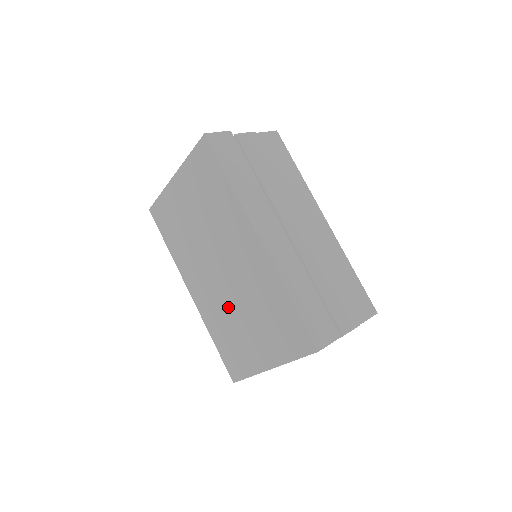
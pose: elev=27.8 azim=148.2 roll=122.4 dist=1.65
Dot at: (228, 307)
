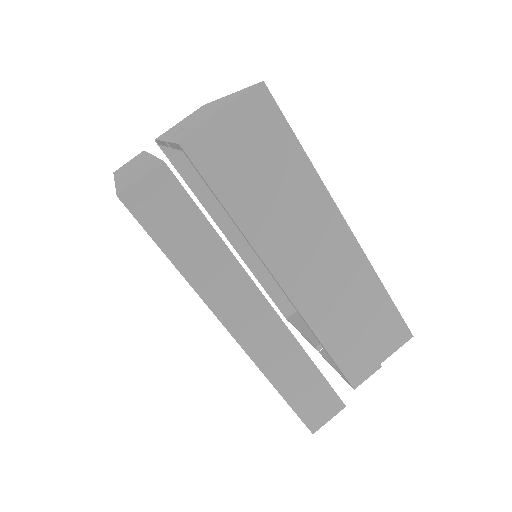
Dot at: occluded
